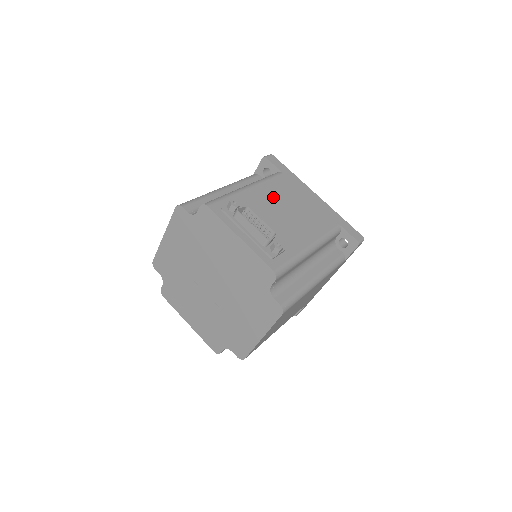
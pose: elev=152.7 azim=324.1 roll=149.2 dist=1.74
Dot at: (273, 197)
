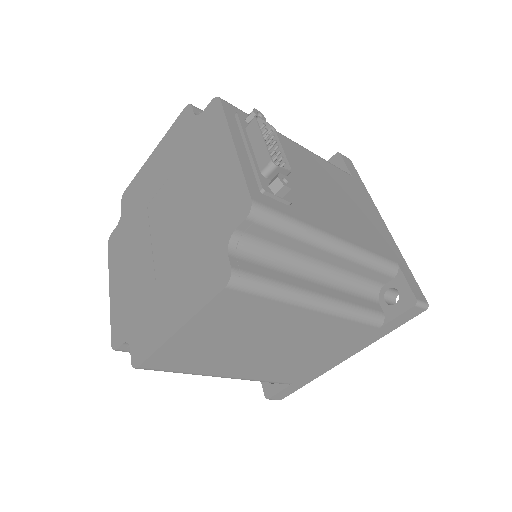
Dot at: (321, 172)
